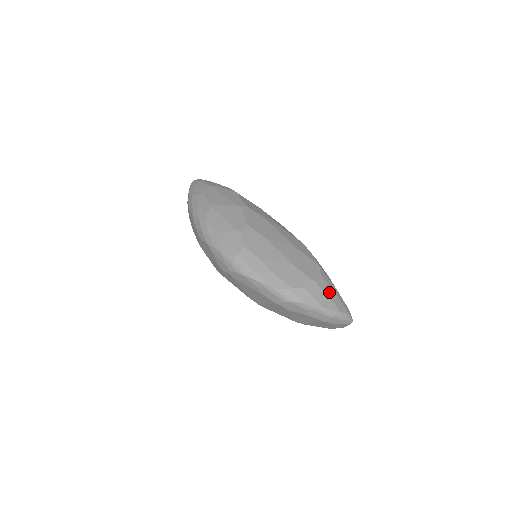
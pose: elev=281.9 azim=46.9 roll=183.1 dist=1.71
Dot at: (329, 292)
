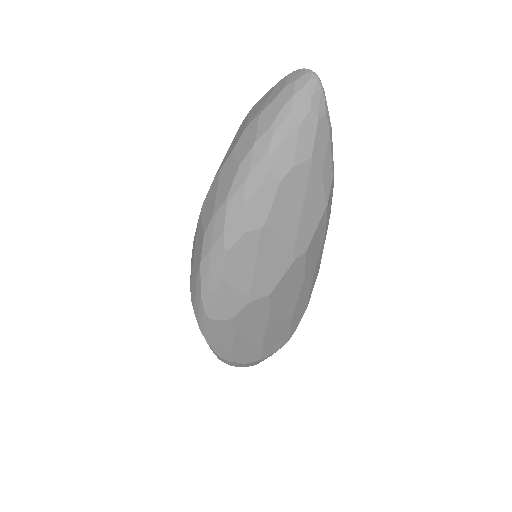
Dot at: occluded
